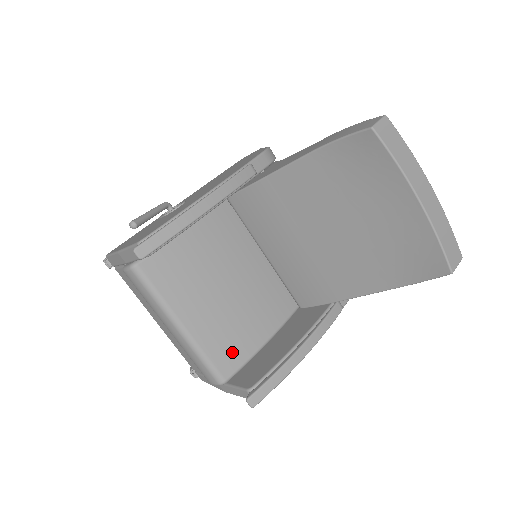
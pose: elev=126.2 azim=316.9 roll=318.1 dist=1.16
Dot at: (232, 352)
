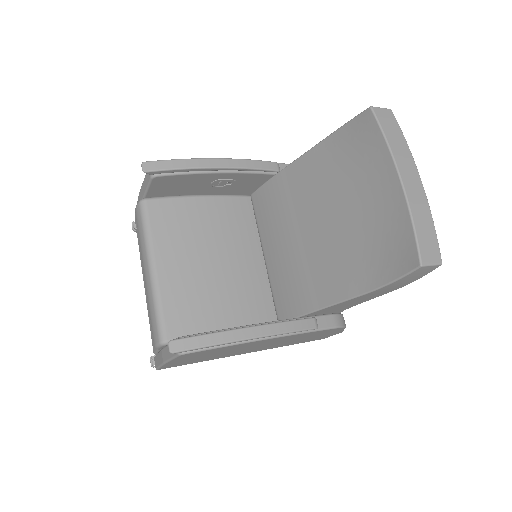
Dot at: (187, 317)
